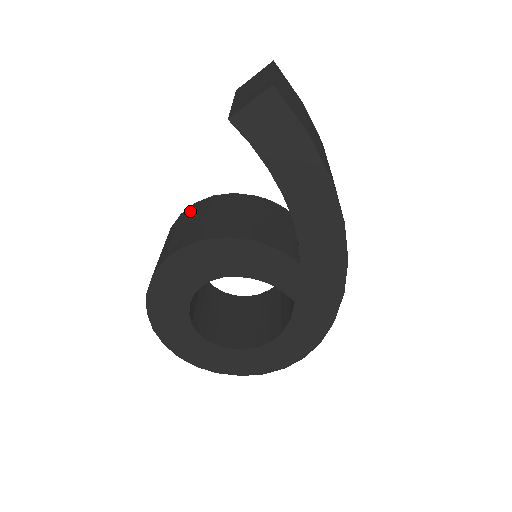
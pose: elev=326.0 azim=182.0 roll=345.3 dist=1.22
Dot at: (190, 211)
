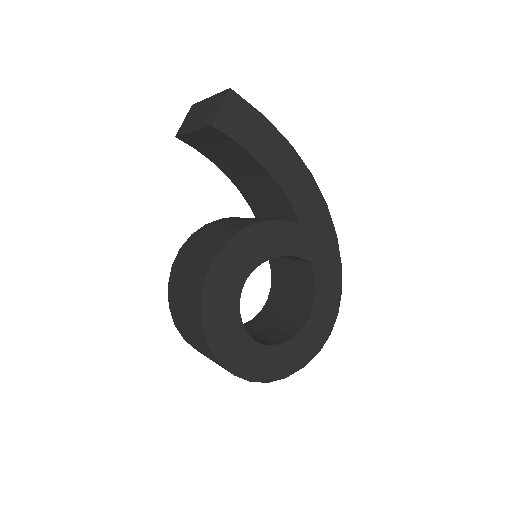
Dot at: (183, 253)
